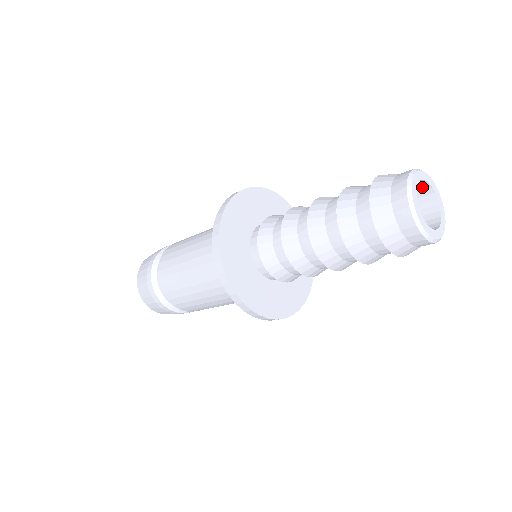
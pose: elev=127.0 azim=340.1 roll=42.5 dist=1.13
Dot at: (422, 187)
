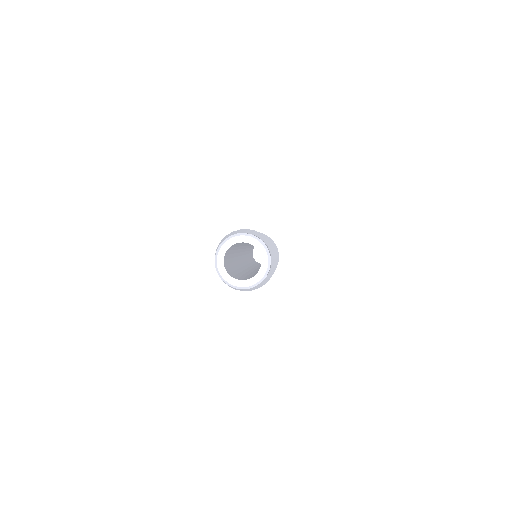
Dot at: (241, 242)
